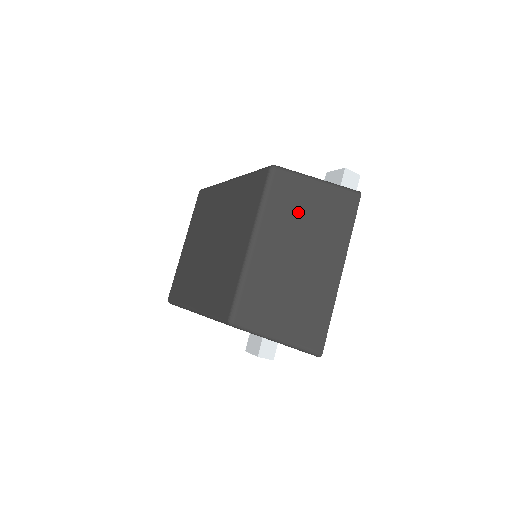
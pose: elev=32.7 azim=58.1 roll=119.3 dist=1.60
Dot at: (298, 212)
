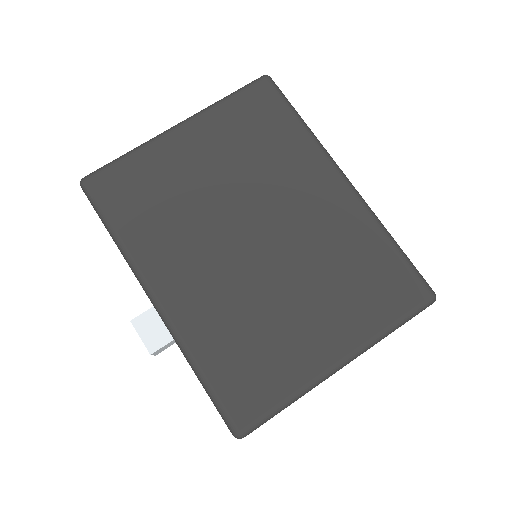
Dot at: occluded
